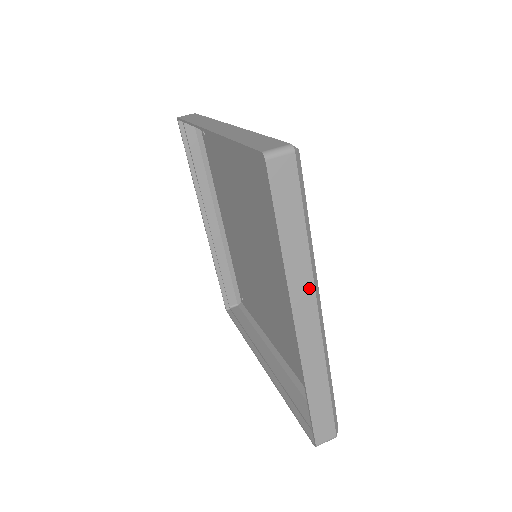
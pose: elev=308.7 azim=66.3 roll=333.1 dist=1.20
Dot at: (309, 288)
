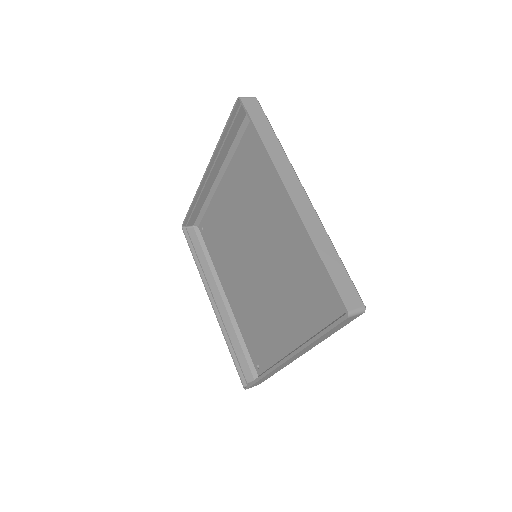
Dot at: (290, 170)
